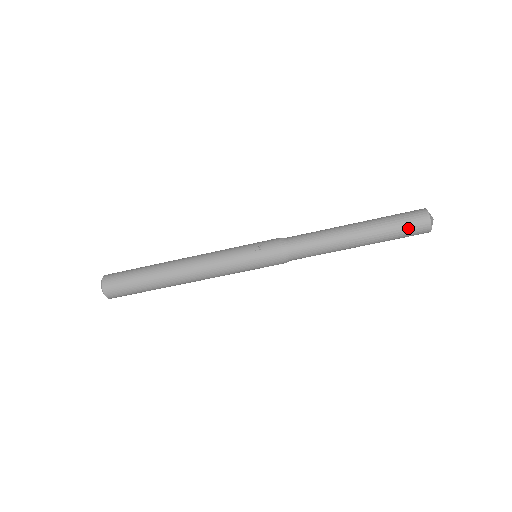
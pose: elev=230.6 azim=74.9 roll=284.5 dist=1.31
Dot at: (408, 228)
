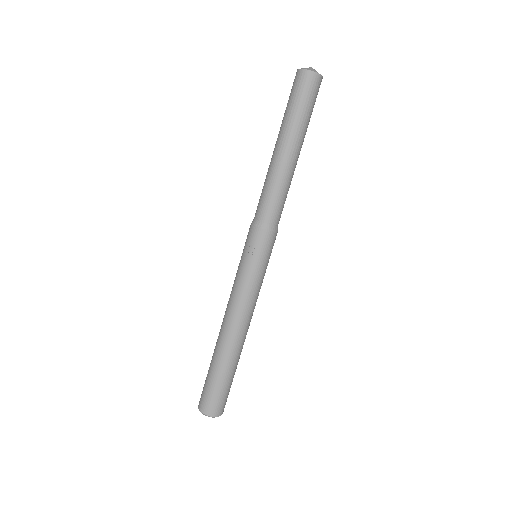
Dot at: (309, 97)
